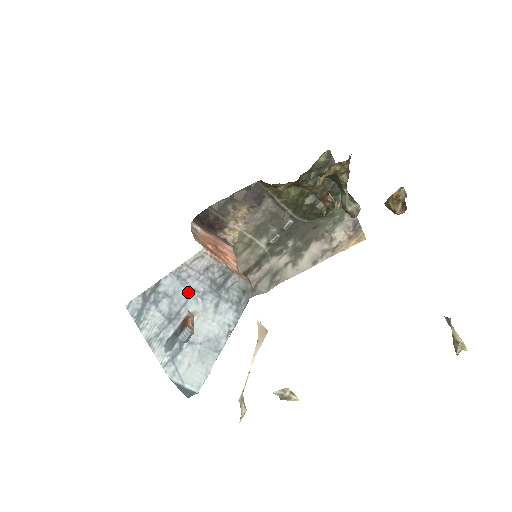
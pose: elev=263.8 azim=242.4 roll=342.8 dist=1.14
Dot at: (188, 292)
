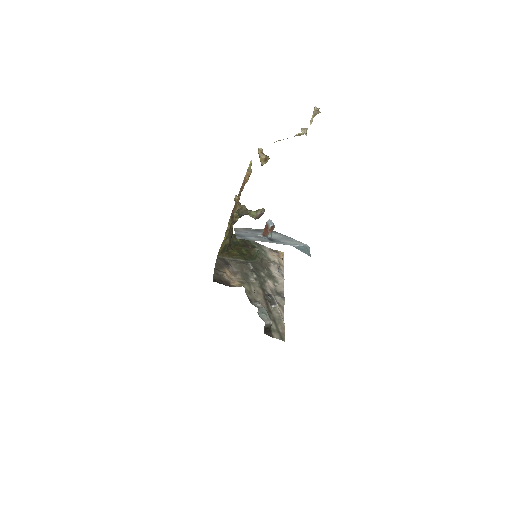
Dot at: (250, 233)
